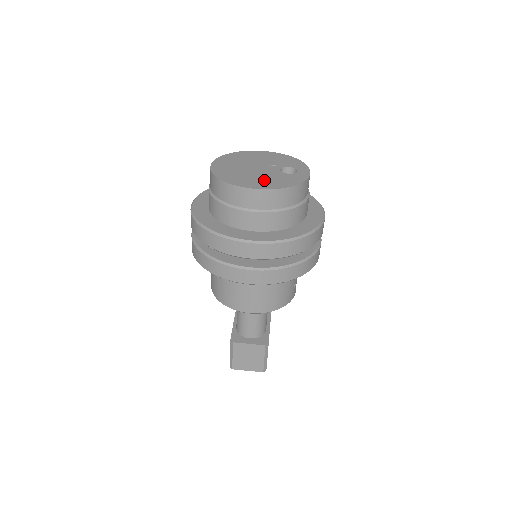
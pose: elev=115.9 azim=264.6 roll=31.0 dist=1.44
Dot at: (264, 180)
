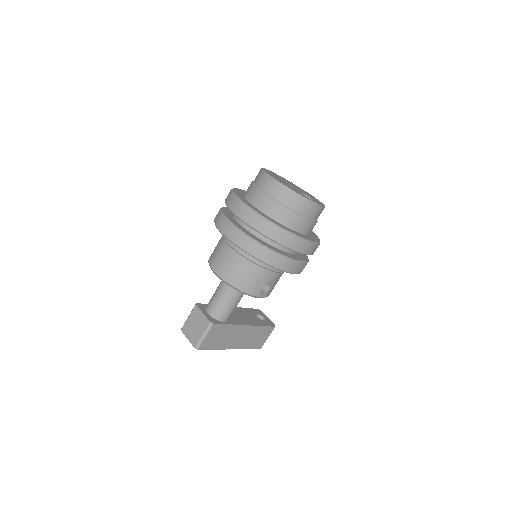
Dot at: (283, 182)
